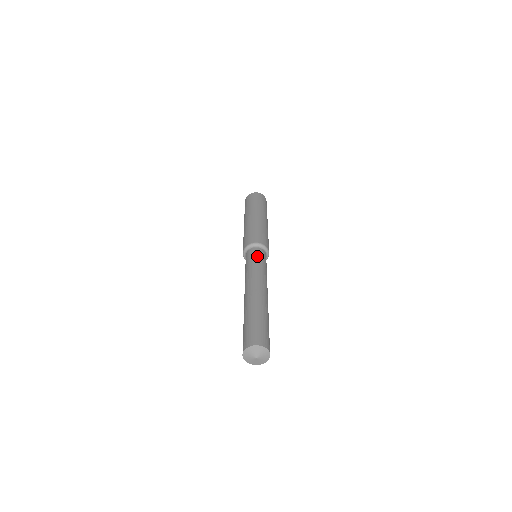
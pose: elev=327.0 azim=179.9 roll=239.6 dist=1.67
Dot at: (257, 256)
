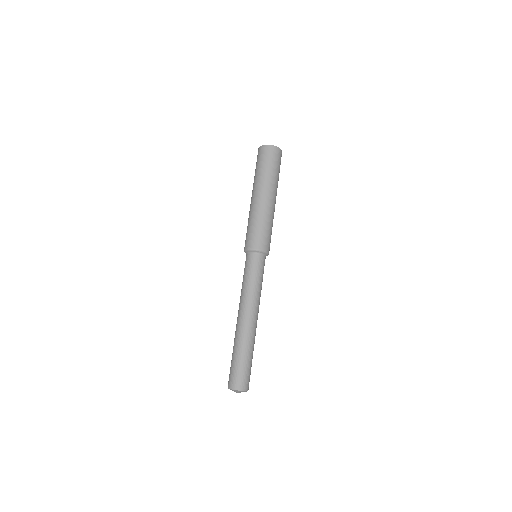
Dot at: (259, 270)
